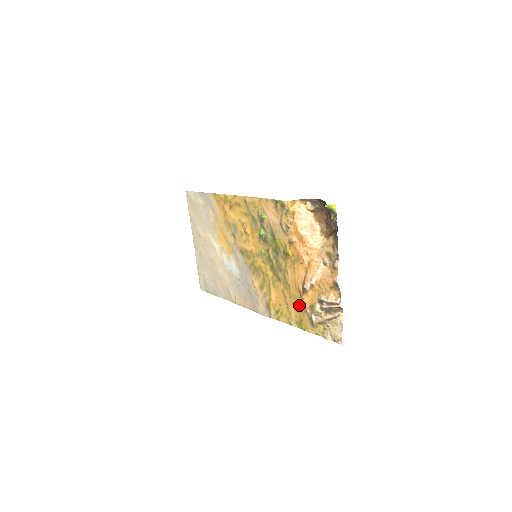
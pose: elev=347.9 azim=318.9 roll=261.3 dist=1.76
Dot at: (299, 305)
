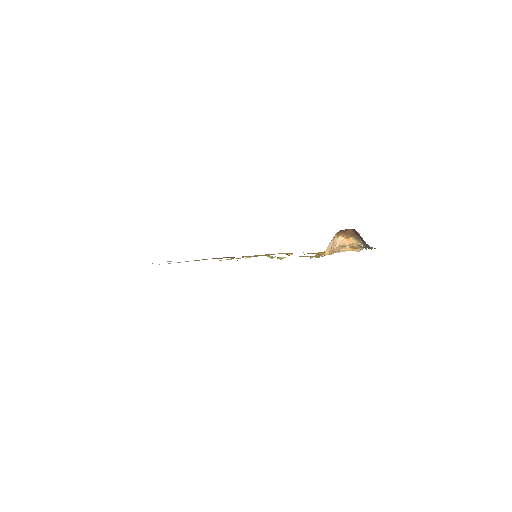
Dot at: occluded
